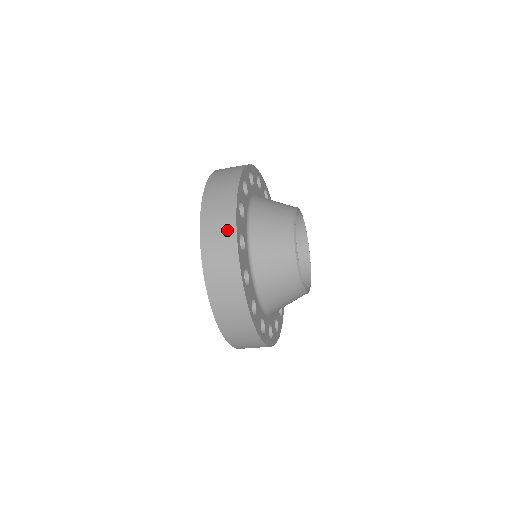
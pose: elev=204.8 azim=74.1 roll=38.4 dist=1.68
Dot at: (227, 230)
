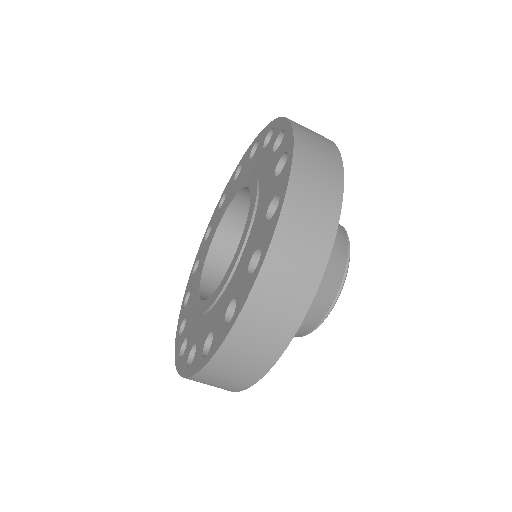
Dot at: (331, 156)
